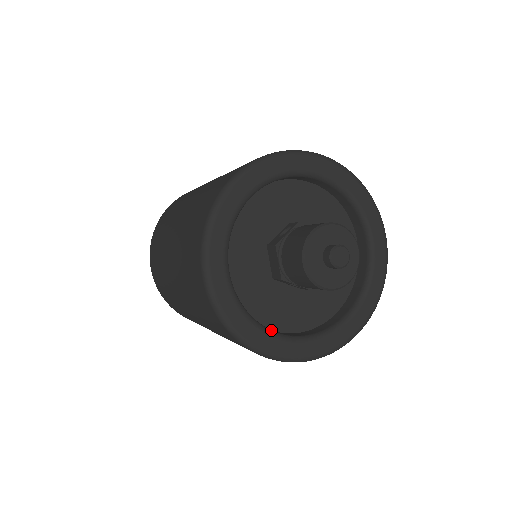
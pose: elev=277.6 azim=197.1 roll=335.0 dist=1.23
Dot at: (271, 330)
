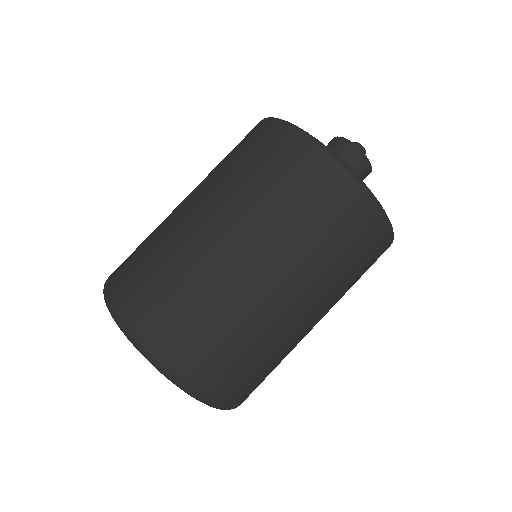
Dot at: occluded
